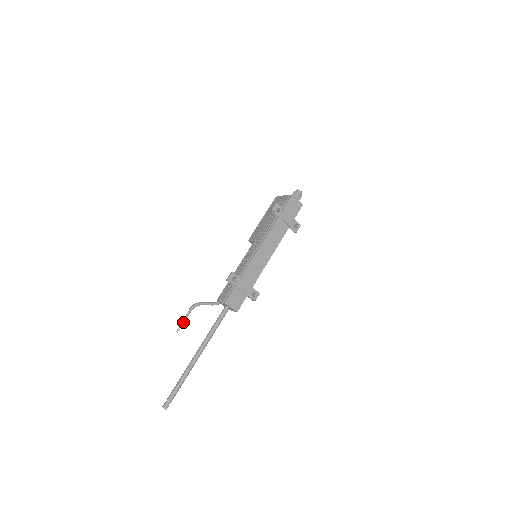
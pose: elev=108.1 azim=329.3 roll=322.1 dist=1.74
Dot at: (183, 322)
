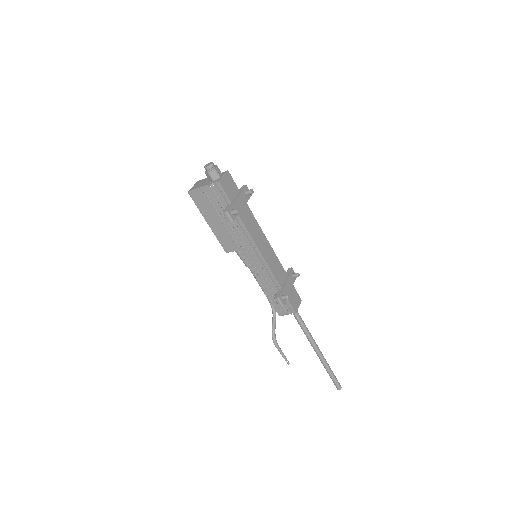
Dot at: (284, 356)
